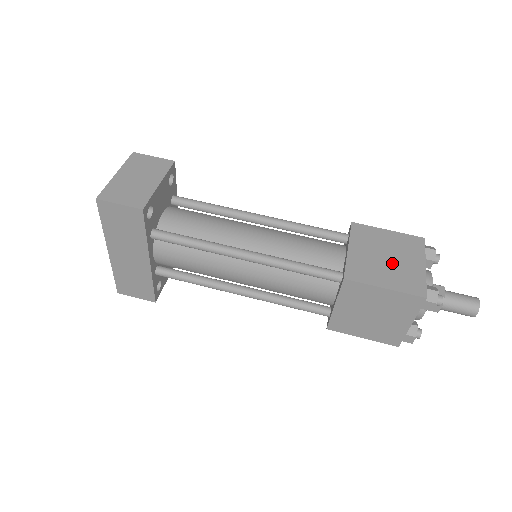
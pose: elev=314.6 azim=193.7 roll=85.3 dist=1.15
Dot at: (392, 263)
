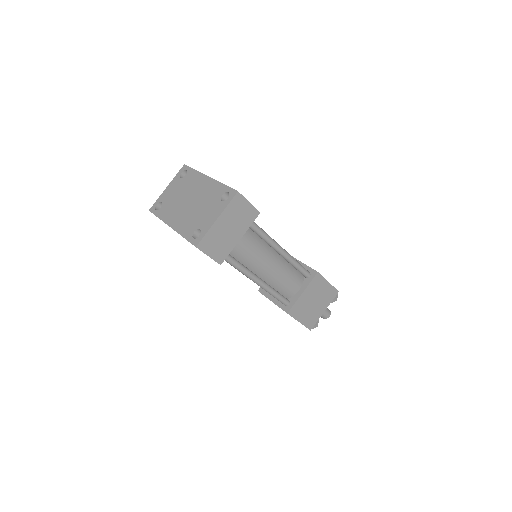
Dot at: (313, 307)
